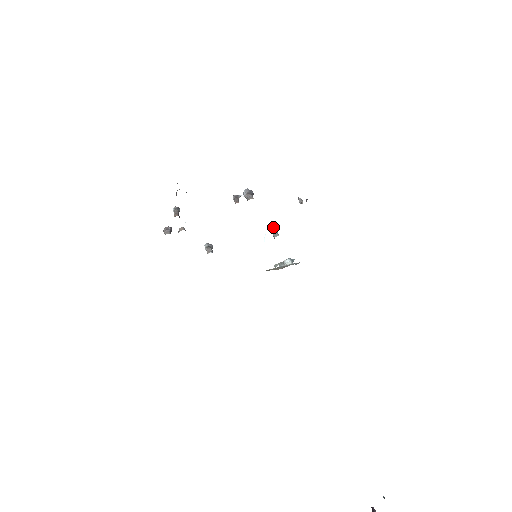
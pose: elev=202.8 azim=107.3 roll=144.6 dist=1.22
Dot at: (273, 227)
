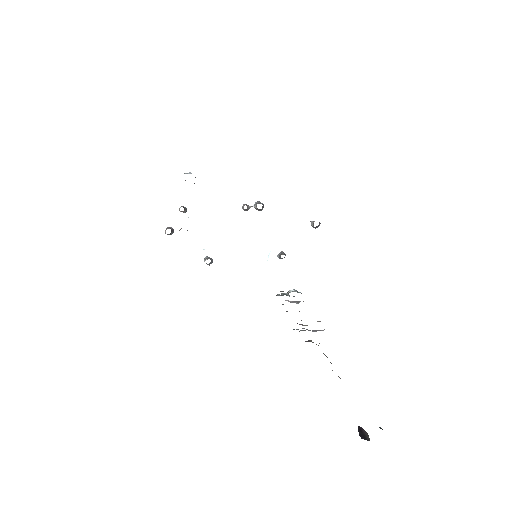
Dot at: (281, 251)
